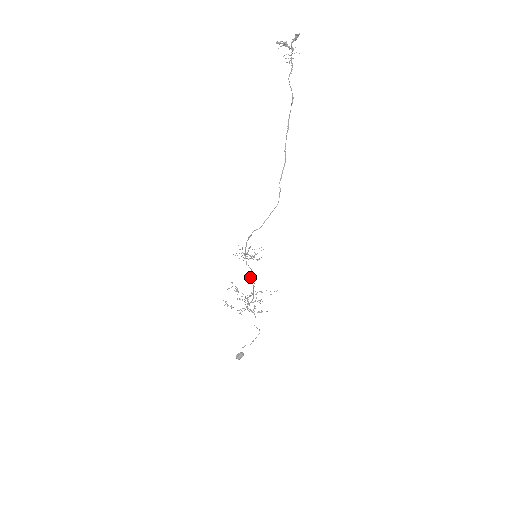
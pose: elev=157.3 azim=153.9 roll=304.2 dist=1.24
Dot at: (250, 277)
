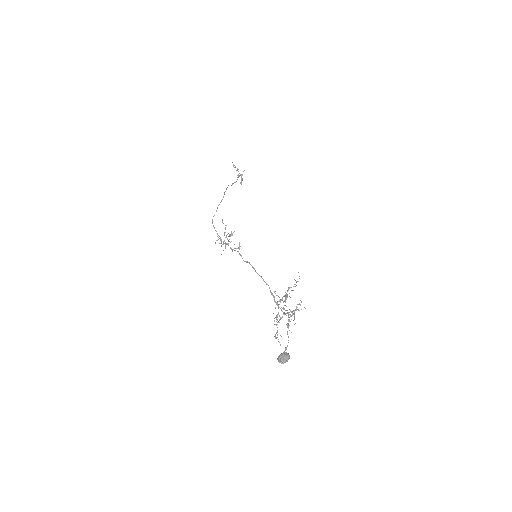
Dot at: (244, 261)
